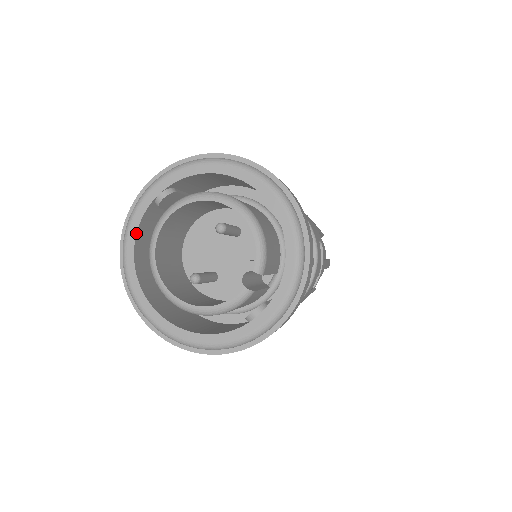
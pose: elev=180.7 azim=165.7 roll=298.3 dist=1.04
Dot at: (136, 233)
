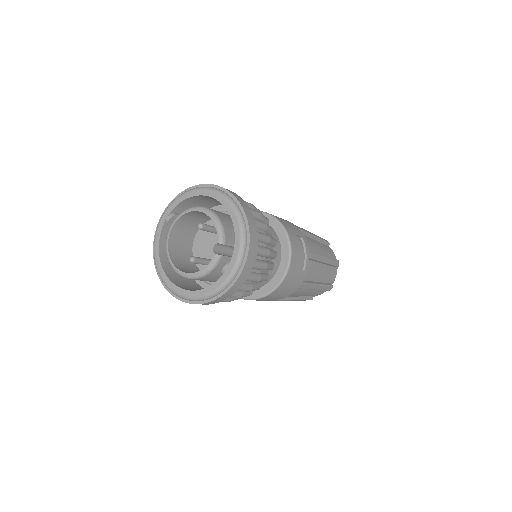
Dot at: (159, 244)
